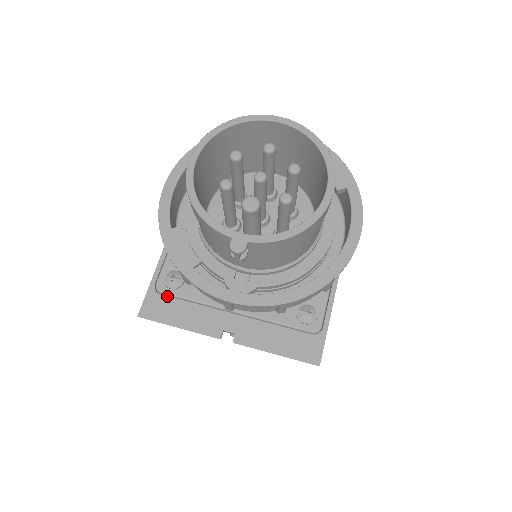
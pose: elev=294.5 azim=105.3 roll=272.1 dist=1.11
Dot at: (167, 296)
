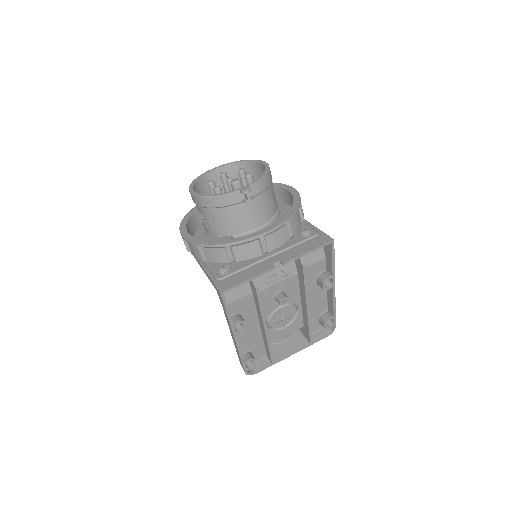
Dot at: (227, 277)
